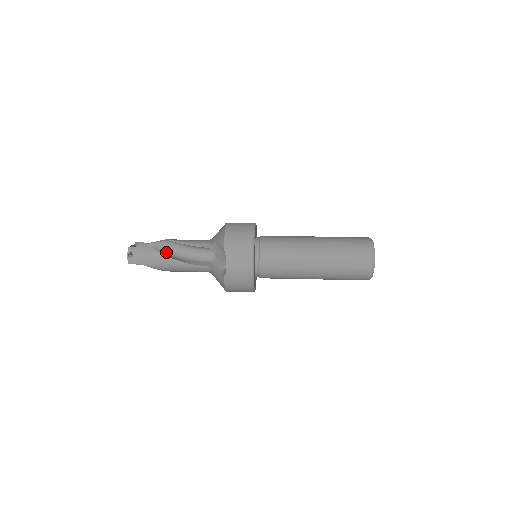
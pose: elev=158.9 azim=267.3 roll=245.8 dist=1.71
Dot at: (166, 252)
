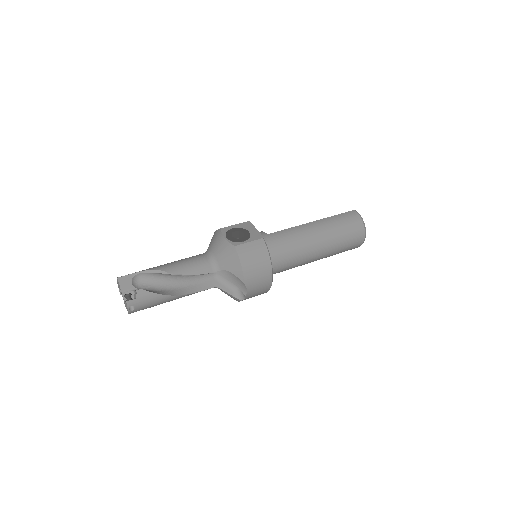
Dot at: (164, 284)
